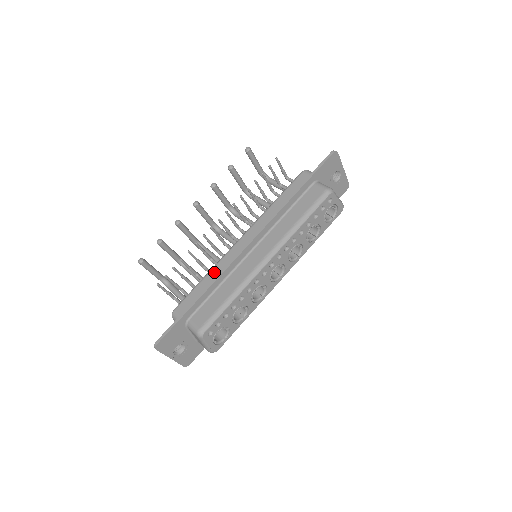
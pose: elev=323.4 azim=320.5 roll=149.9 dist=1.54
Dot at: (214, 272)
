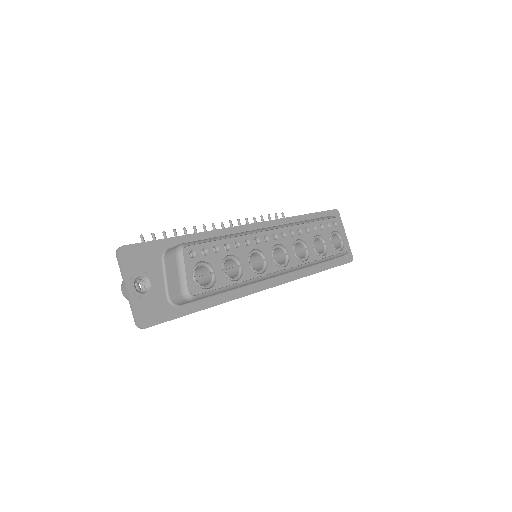
Dot at: occluded
